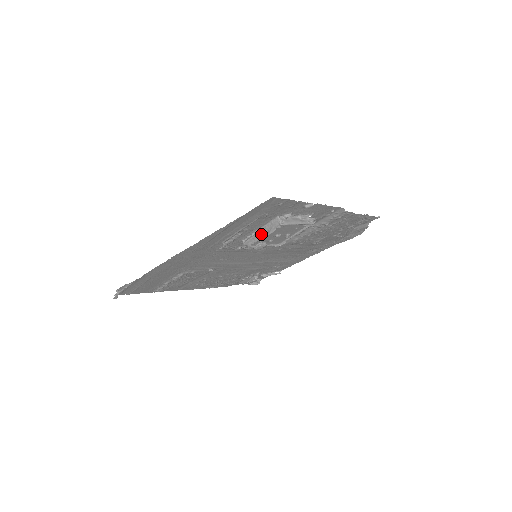
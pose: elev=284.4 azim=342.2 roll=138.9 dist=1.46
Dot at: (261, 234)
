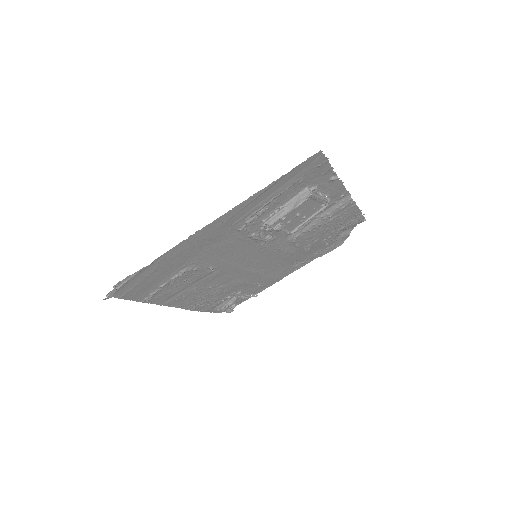
Dot at: (286, 209)
